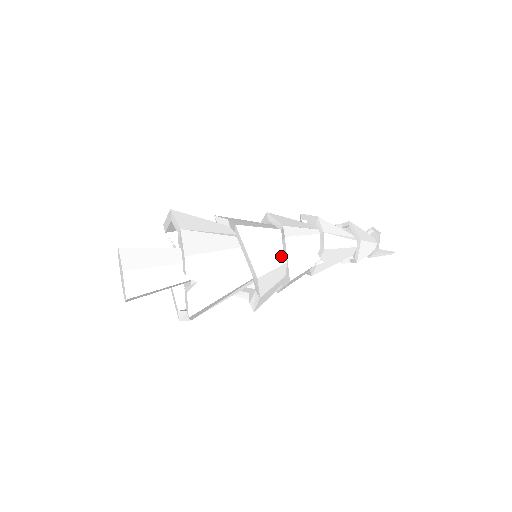
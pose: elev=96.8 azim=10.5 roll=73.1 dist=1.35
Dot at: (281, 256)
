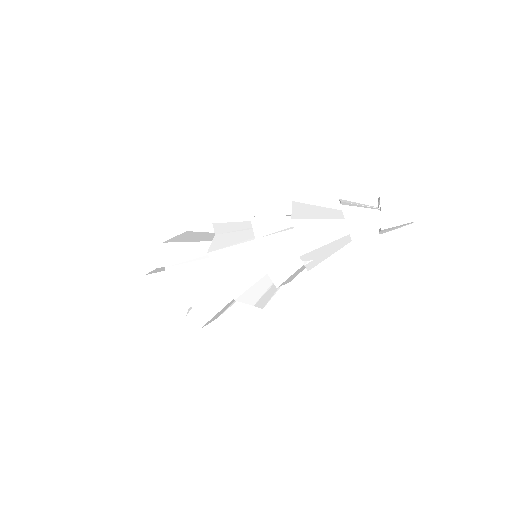
Dot at: (260, 268)
